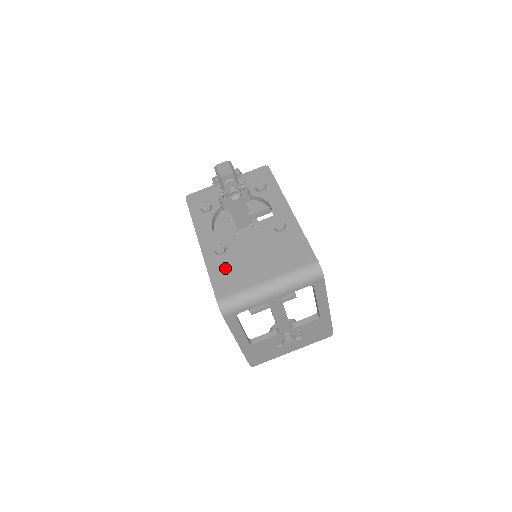
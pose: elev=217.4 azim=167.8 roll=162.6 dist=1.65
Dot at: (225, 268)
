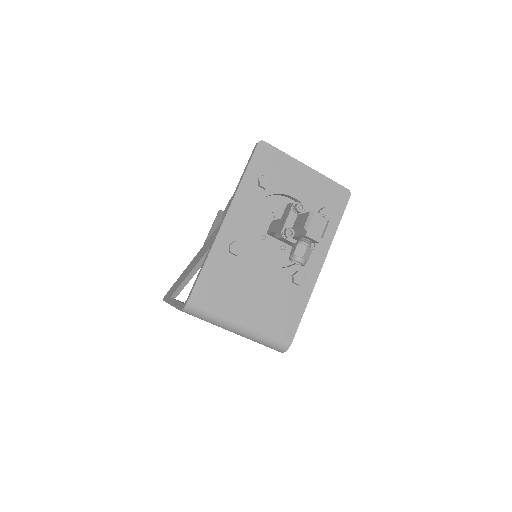
Dot at: (223, 272)
